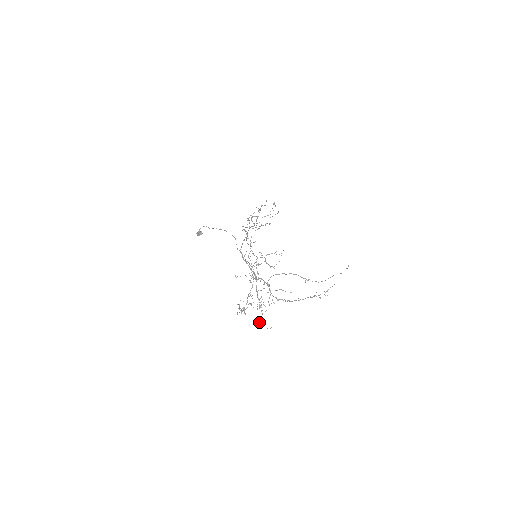
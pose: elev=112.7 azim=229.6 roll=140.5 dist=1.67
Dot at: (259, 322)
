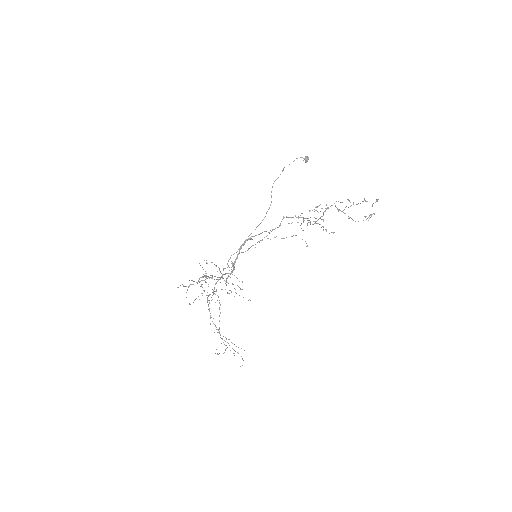
Dot at: occluded
